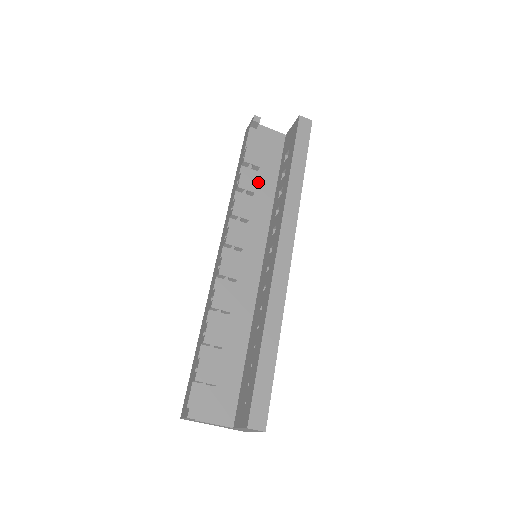
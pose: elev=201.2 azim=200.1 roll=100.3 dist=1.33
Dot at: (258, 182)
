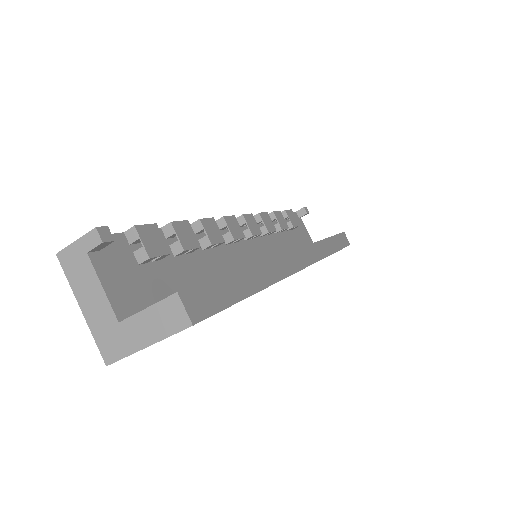
Dot at: (284, 235)
